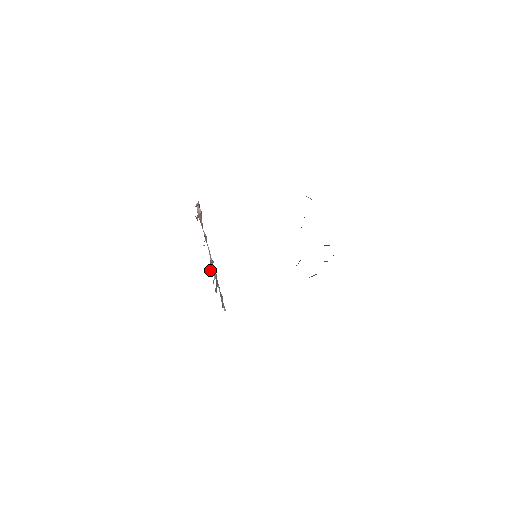
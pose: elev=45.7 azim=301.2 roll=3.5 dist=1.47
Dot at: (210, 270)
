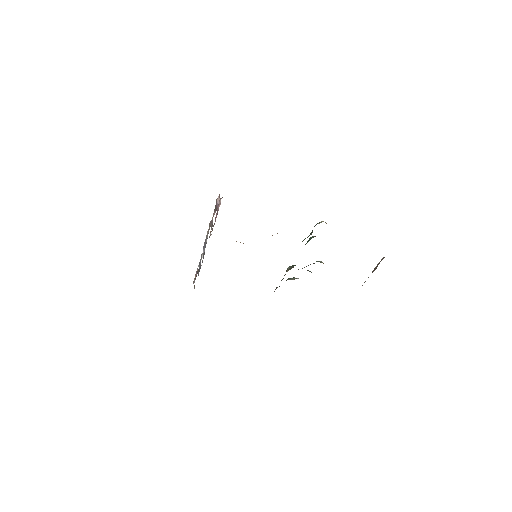
Dot at: (204, 254)
